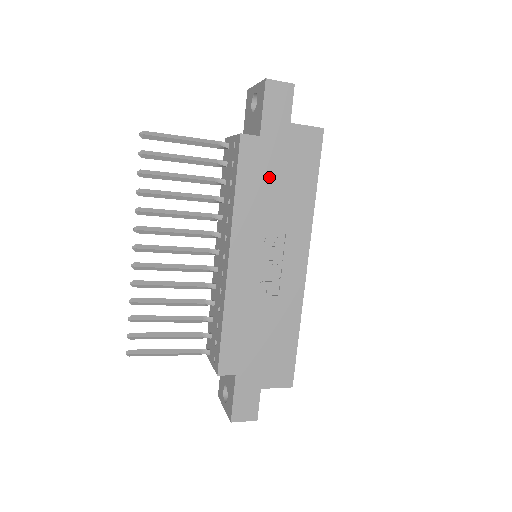
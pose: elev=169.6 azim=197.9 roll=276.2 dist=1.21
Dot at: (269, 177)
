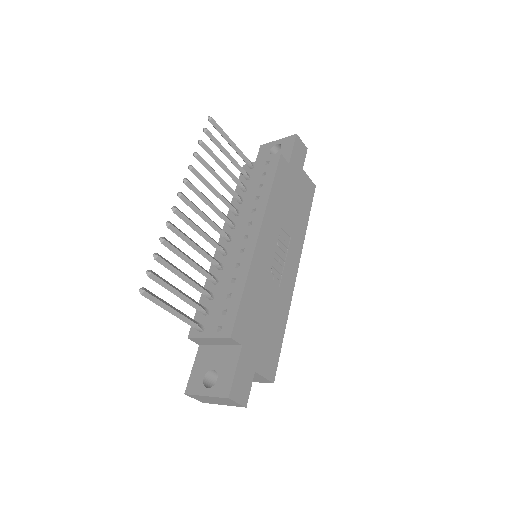
Dot at: (289, 194)
